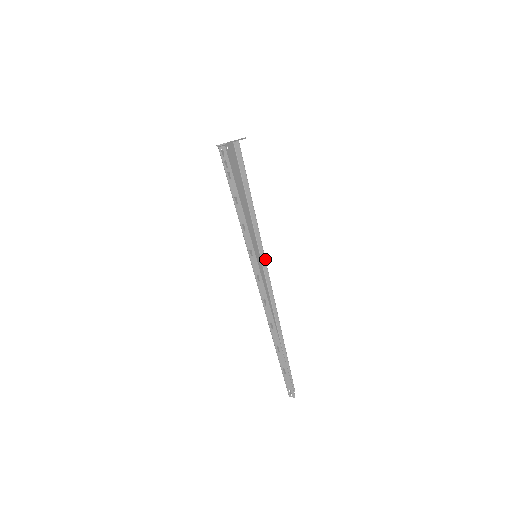
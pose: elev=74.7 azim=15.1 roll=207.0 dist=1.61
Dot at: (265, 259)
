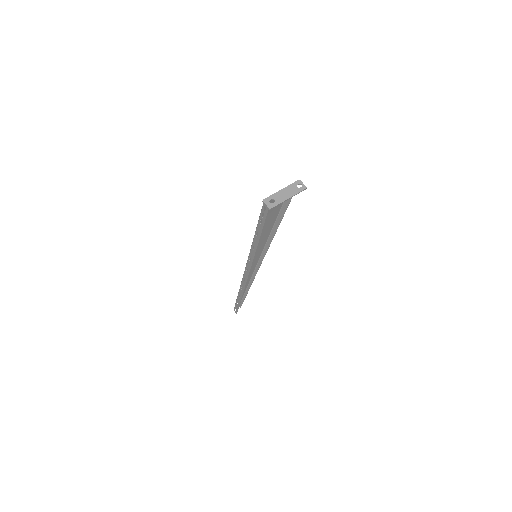
Dot at: occluded
